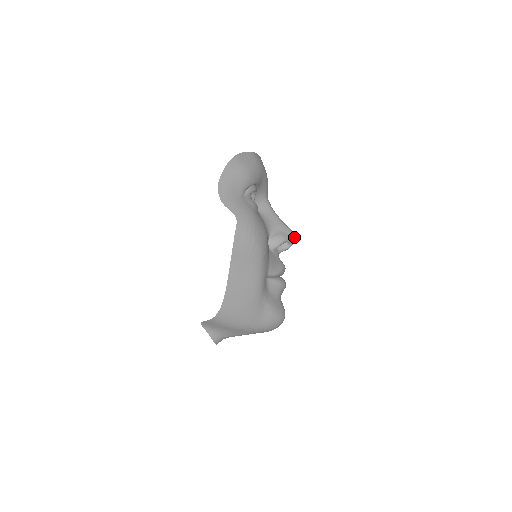
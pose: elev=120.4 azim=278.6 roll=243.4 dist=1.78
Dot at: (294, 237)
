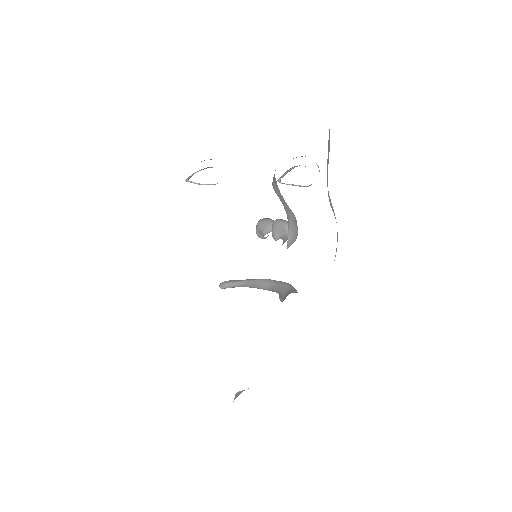
Dot at: occluded
